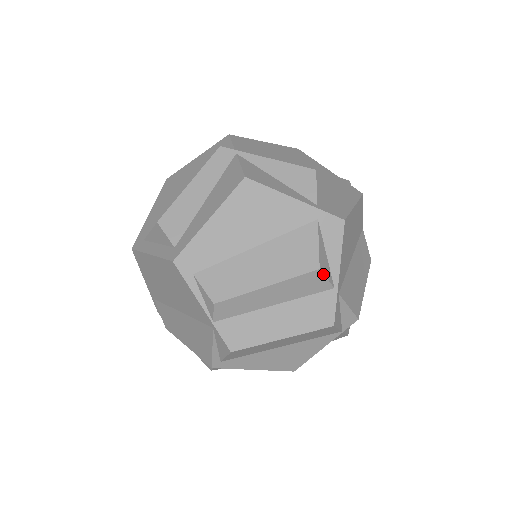
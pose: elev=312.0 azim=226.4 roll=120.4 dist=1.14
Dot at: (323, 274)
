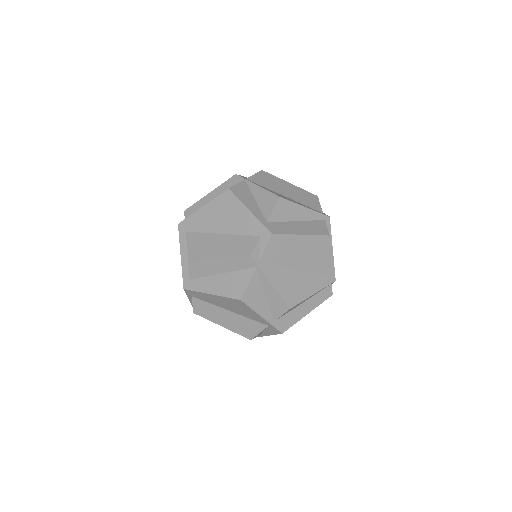
Dot at: occluded
